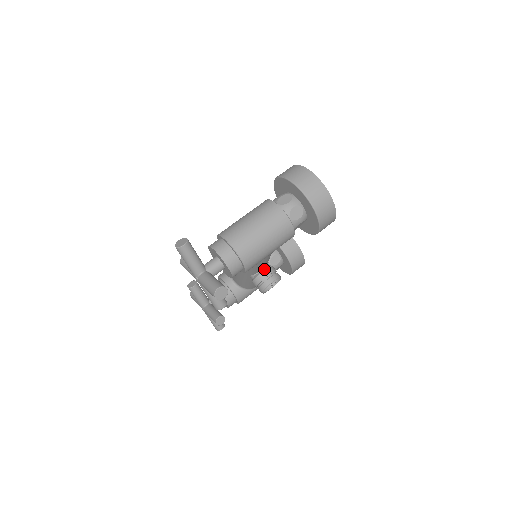
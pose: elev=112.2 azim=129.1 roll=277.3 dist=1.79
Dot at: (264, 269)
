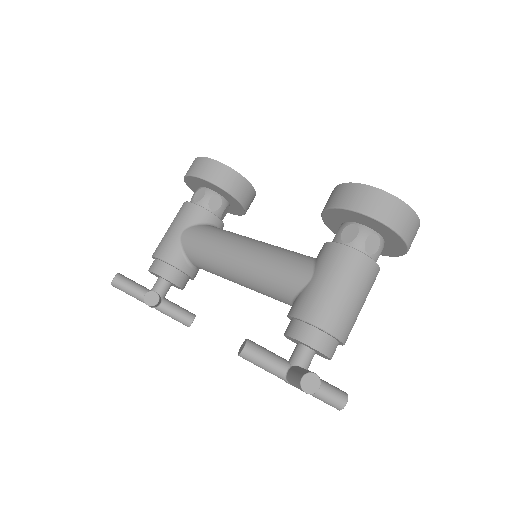
Dot at: occluded
